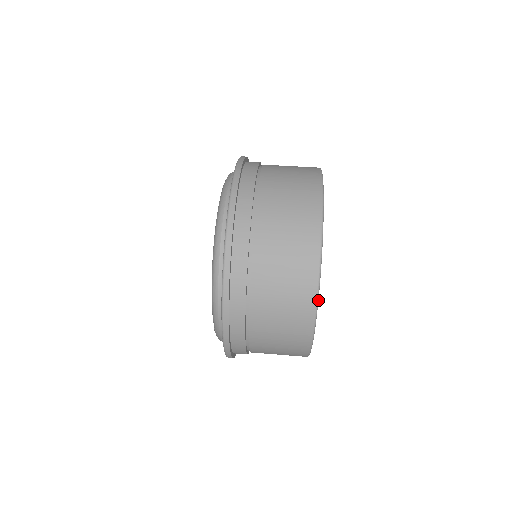
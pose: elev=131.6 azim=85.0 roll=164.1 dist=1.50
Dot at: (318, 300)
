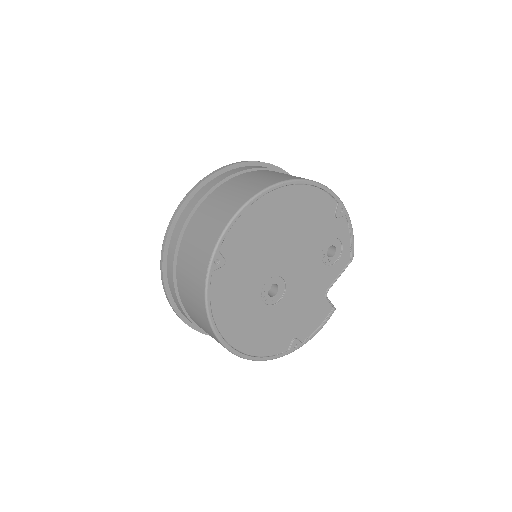
Dot at: (257, 197)
